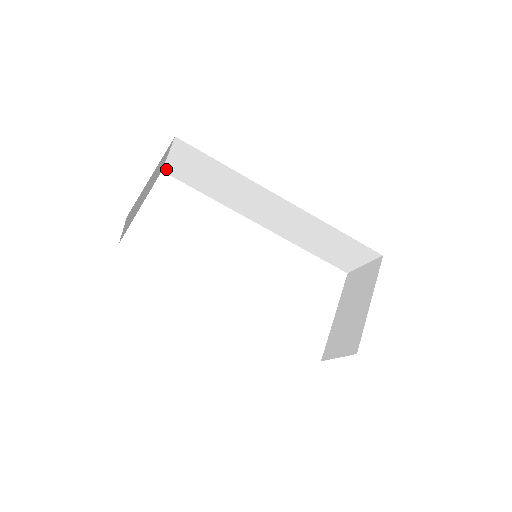
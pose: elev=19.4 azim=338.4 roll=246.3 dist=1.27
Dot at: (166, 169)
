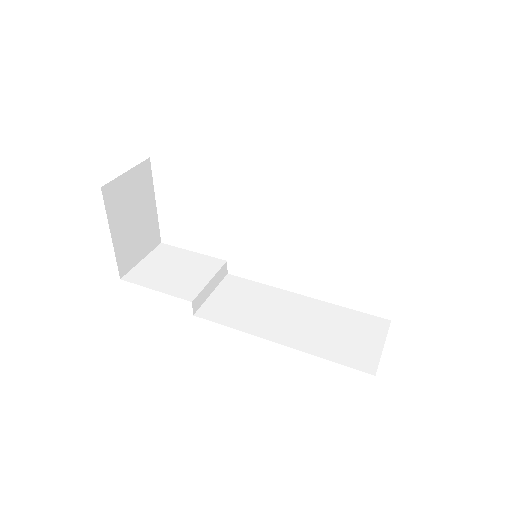
Dot at: (148, 161)
